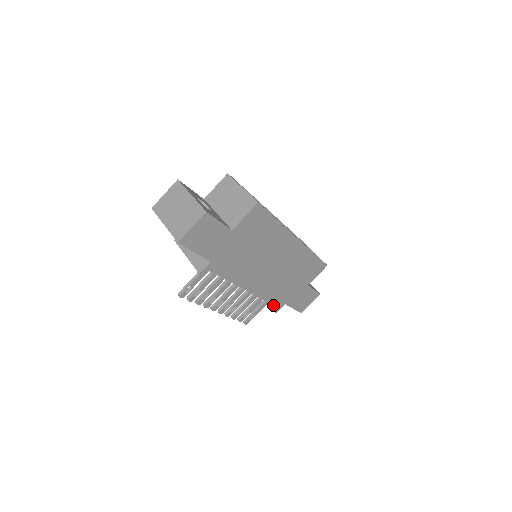
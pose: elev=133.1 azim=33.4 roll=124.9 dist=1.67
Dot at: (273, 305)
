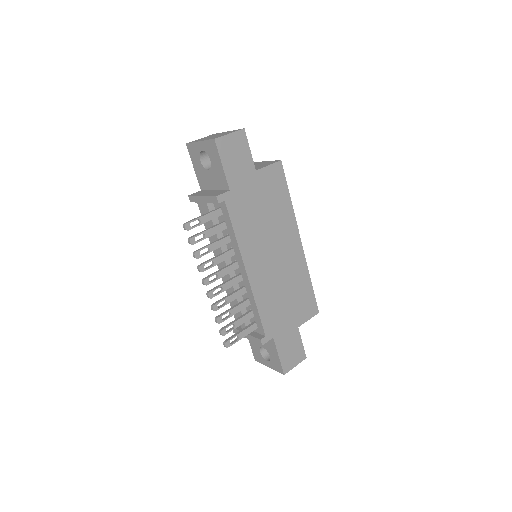
Dot at: (259, 335)
